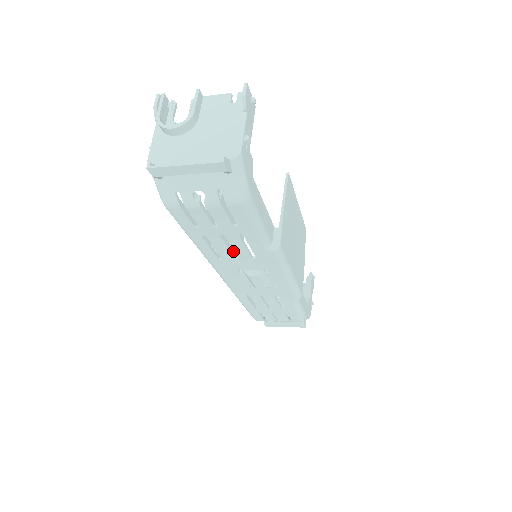
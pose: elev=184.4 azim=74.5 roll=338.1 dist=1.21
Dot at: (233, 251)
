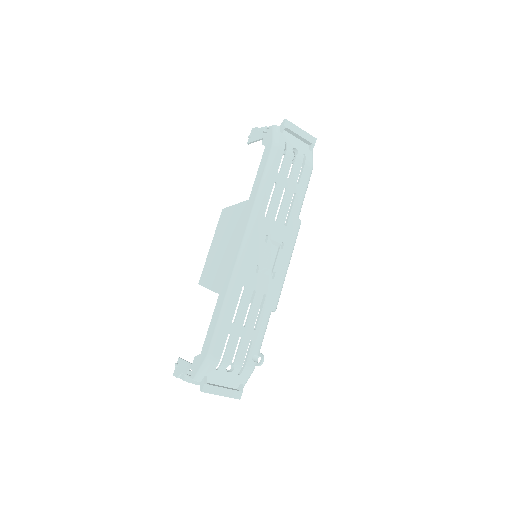
Dot at: (220, 266)
